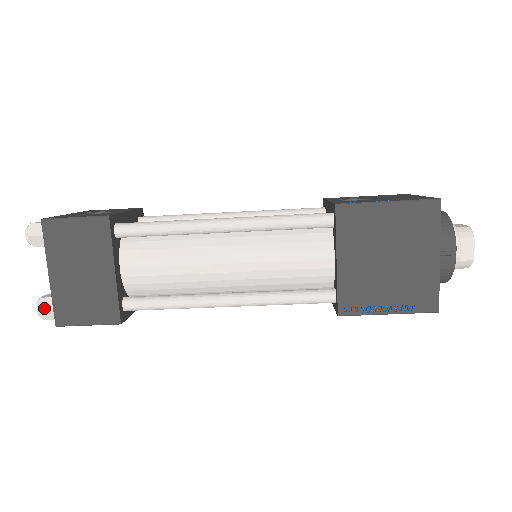
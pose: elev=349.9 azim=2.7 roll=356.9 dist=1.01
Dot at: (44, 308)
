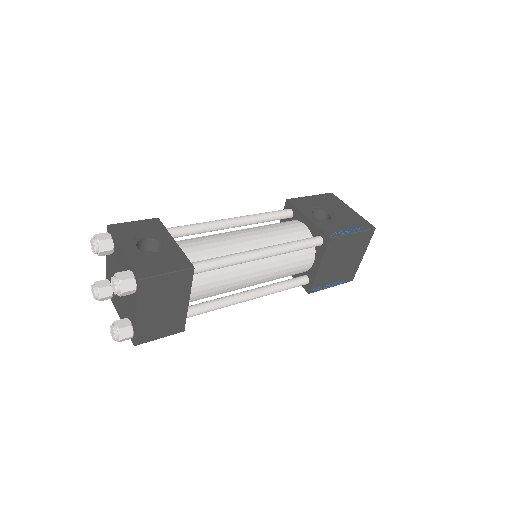
Dot at: (125, 336)
